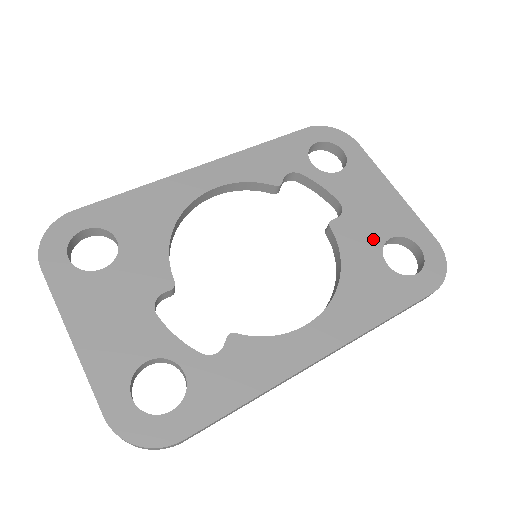
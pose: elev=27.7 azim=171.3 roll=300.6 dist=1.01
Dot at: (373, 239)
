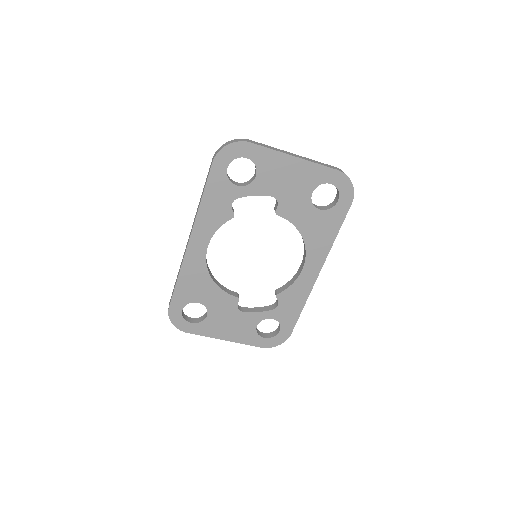
Dot at: (304, 202)
